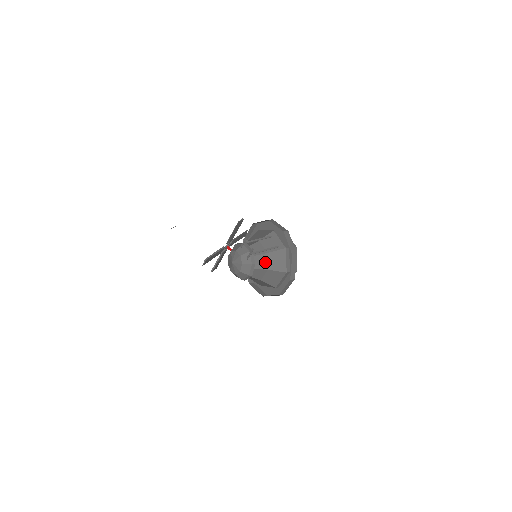
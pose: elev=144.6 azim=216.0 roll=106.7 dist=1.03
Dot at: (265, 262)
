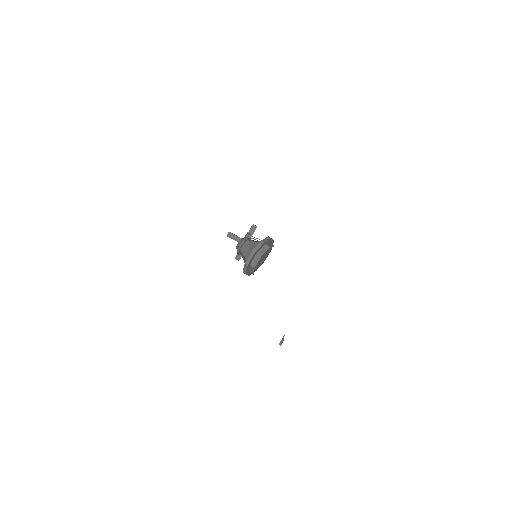
Dot at: (250, 245)
